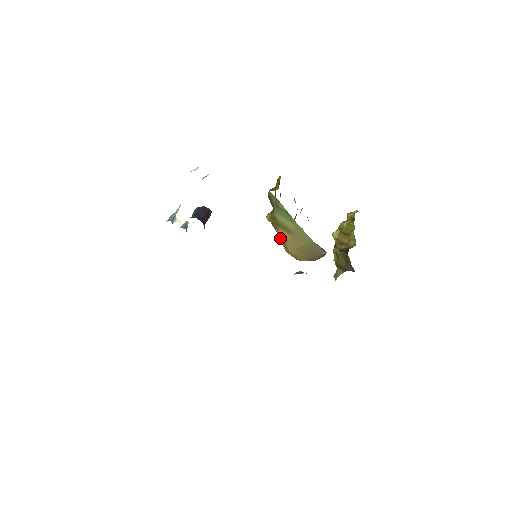
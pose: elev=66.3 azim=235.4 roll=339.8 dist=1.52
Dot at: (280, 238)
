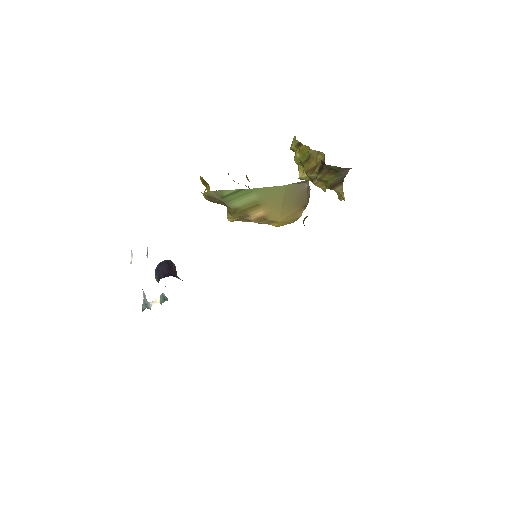
Dot at: (259, 221)
